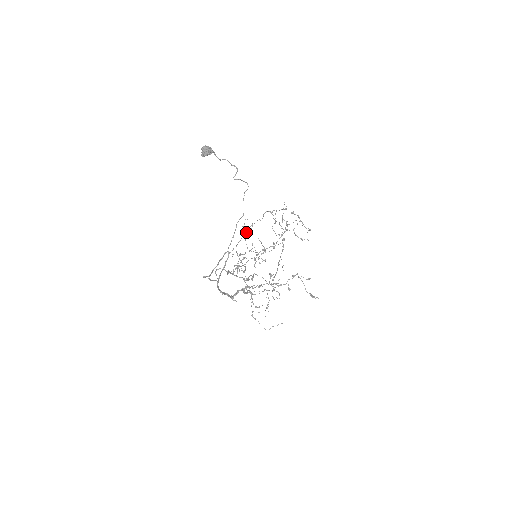
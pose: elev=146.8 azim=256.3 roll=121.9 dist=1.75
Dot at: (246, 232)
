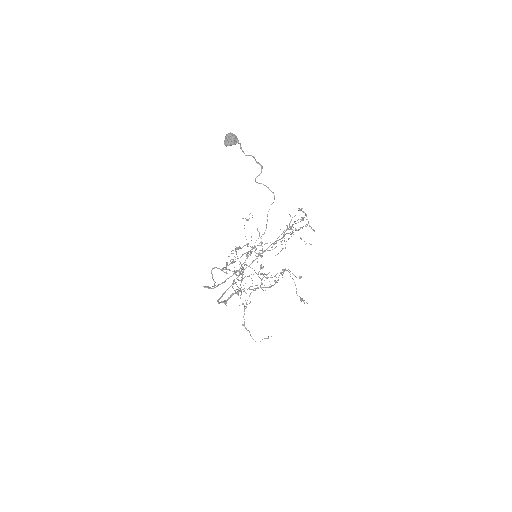
Dot at: (263, 252)
